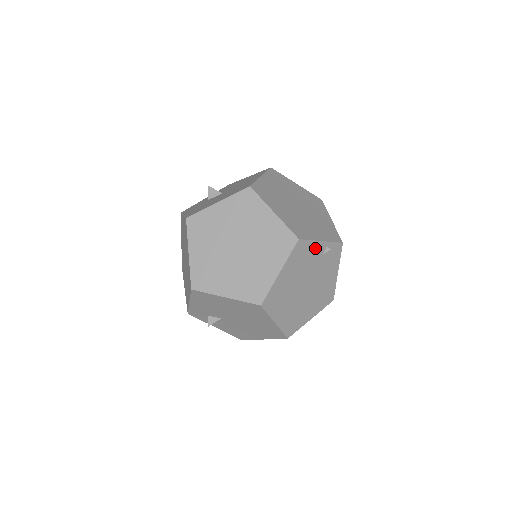
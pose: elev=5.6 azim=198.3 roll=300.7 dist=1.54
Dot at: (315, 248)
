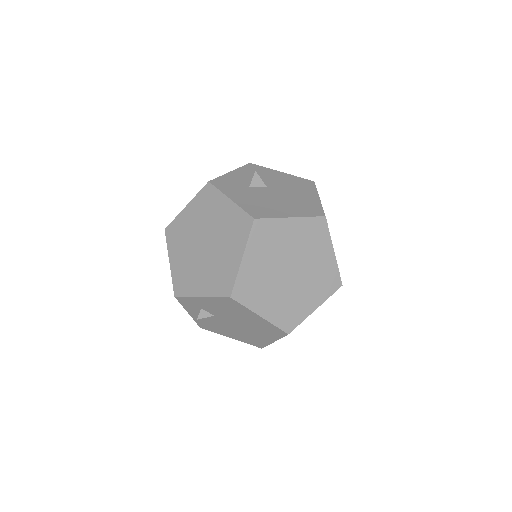
Dot at: occluded
